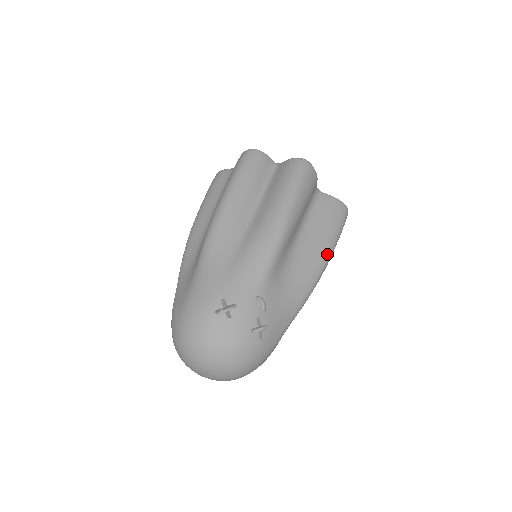
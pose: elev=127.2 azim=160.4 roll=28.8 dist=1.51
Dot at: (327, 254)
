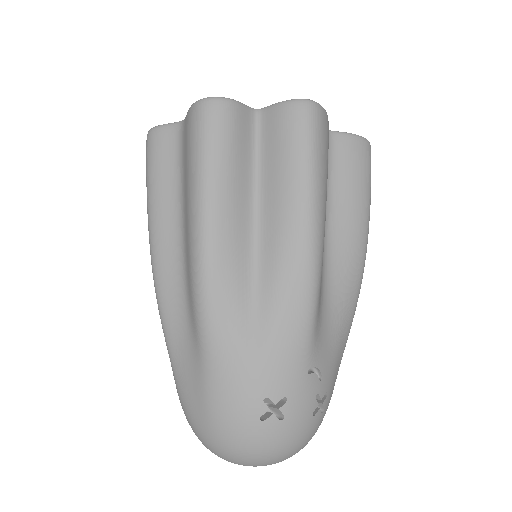
Dot at: (365, 239)
